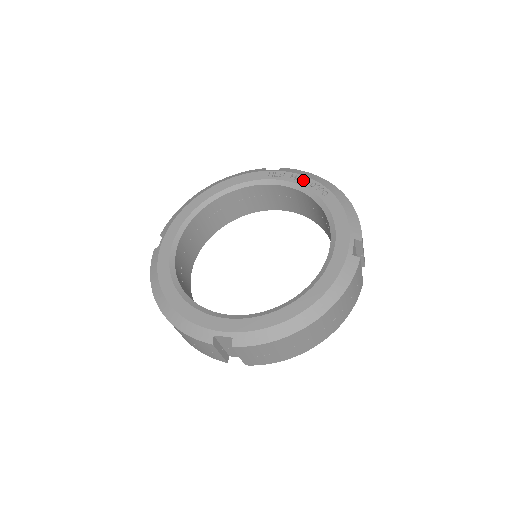
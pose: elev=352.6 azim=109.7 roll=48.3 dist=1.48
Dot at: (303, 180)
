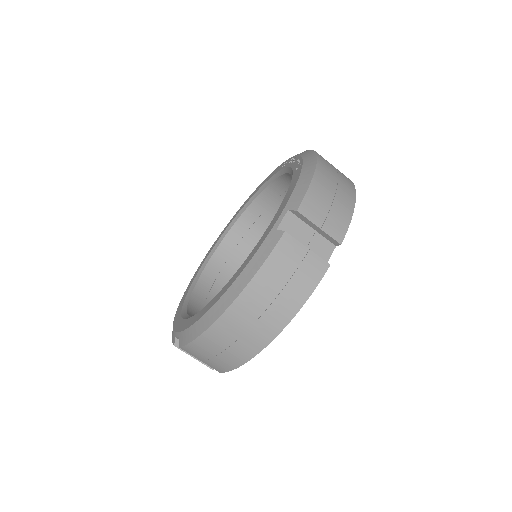
Dot at: (294, 160)
